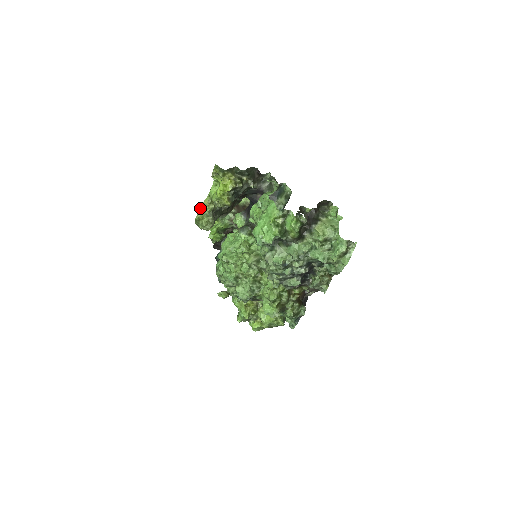
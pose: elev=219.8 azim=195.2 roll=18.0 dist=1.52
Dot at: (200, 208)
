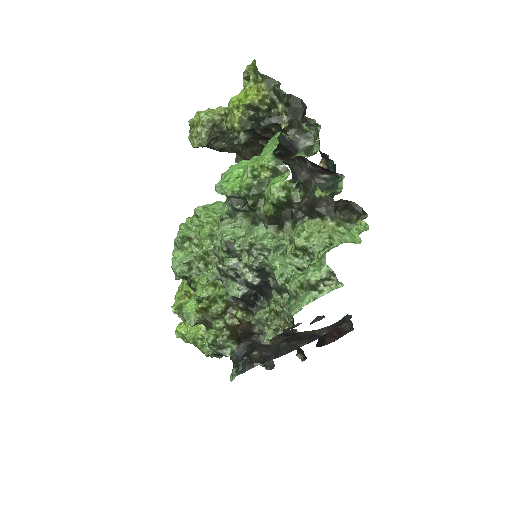
Dot at: occluded
